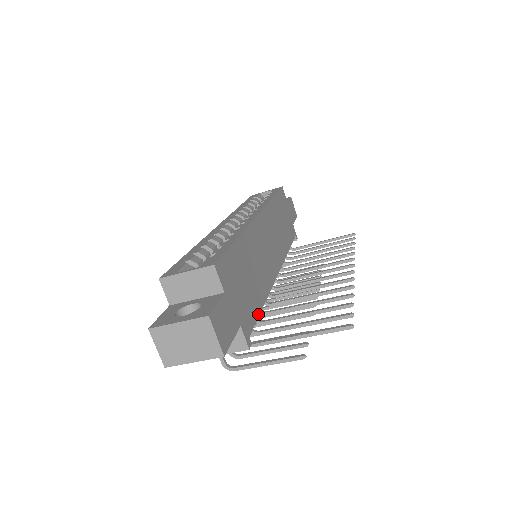
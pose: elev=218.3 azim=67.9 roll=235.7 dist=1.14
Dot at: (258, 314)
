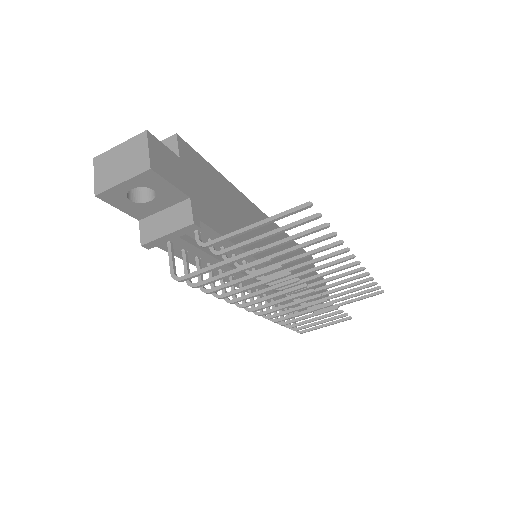
Dot at: occluded
